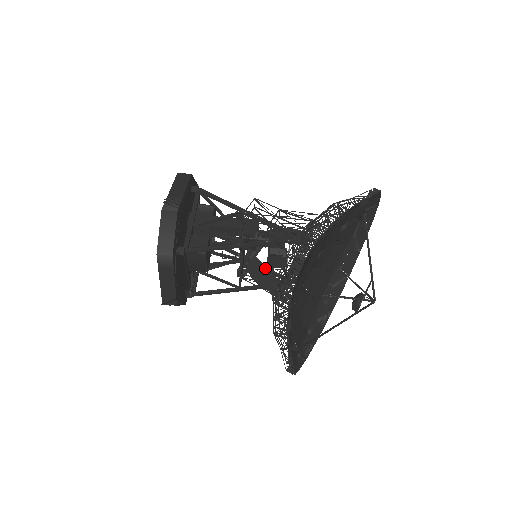
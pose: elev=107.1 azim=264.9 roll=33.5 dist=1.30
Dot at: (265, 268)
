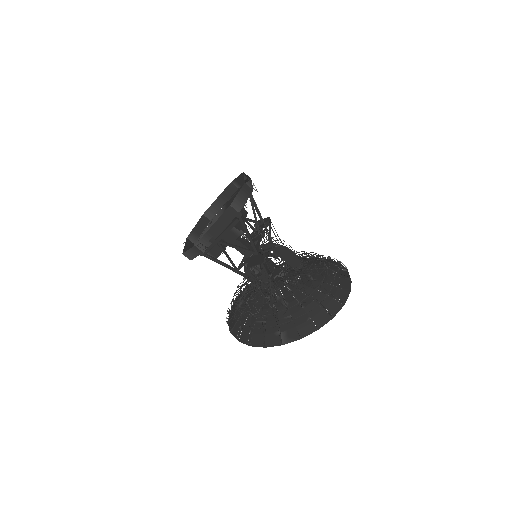
Dot at: occluded
